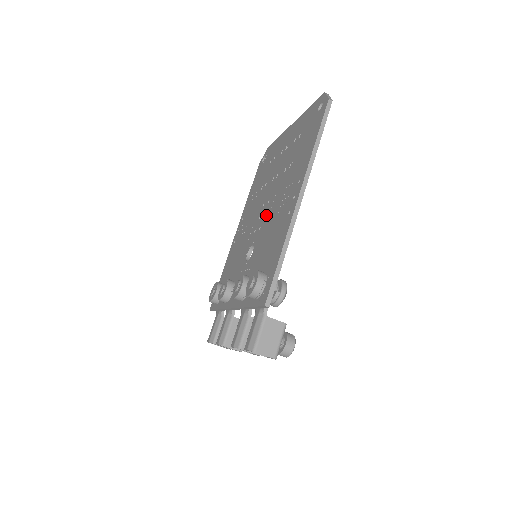
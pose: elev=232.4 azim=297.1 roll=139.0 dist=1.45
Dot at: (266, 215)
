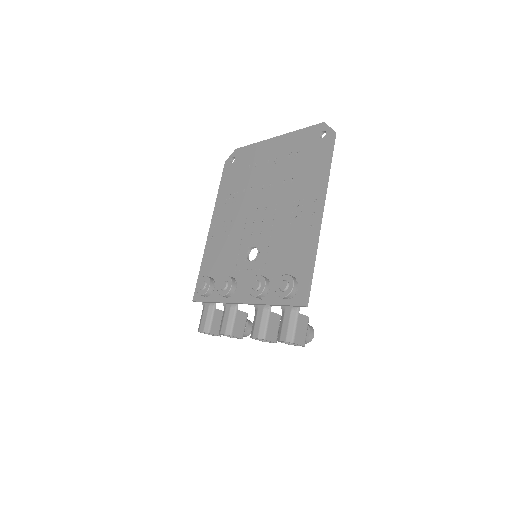
Dot at: (267, 221)
